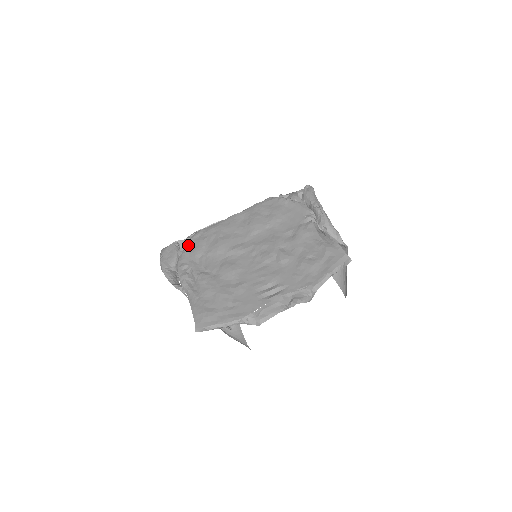
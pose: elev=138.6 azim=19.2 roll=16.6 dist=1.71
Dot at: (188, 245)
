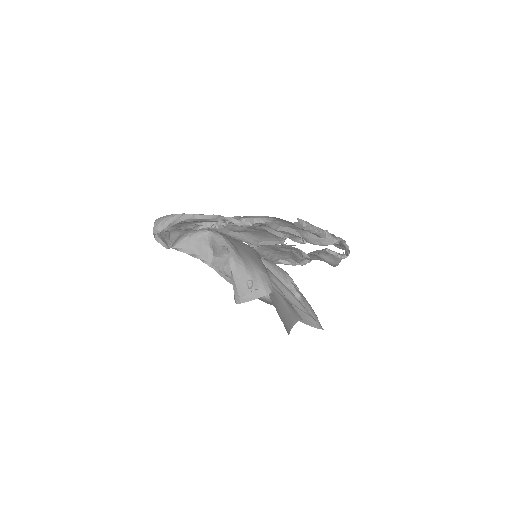
Dot at: occluded
